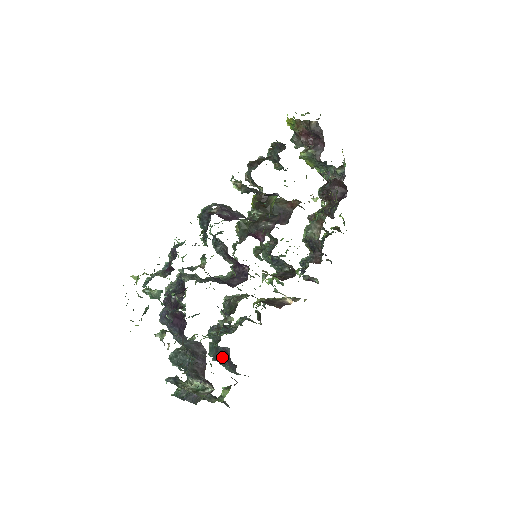
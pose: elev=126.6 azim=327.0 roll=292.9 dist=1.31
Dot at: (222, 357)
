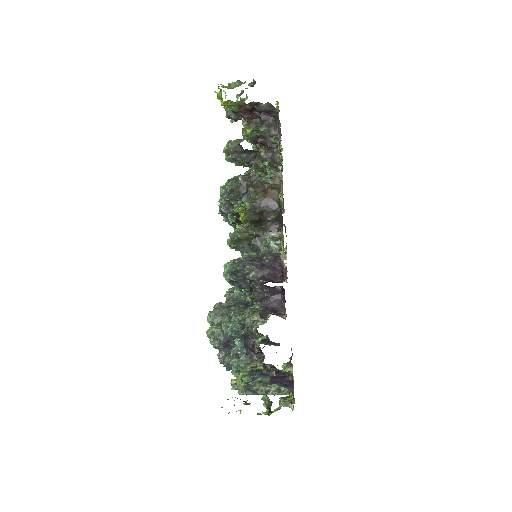
Dot at: occluded
